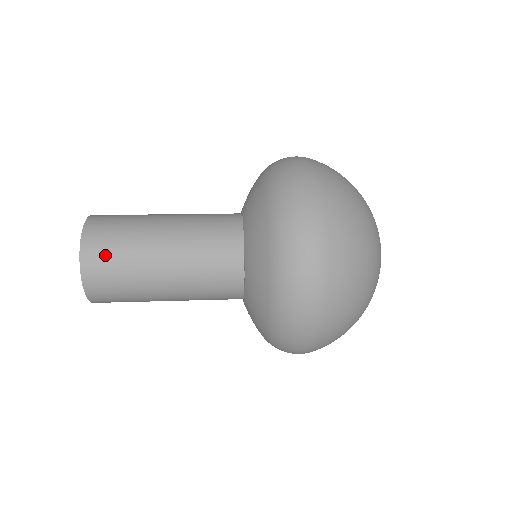
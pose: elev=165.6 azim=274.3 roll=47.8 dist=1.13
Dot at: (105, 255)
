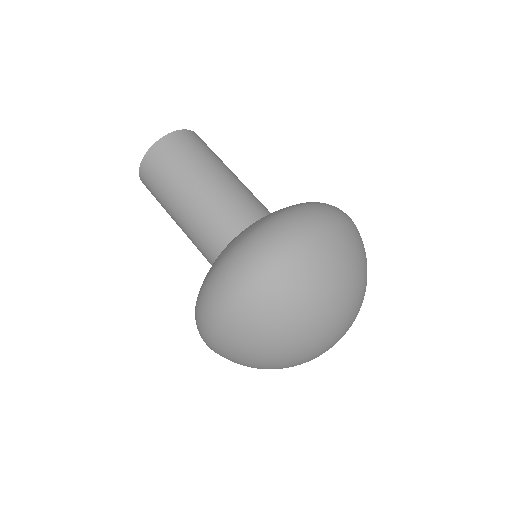
Dot at: (150, 190)
